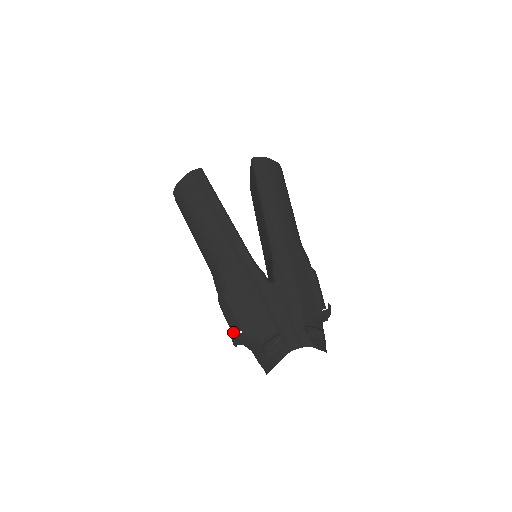
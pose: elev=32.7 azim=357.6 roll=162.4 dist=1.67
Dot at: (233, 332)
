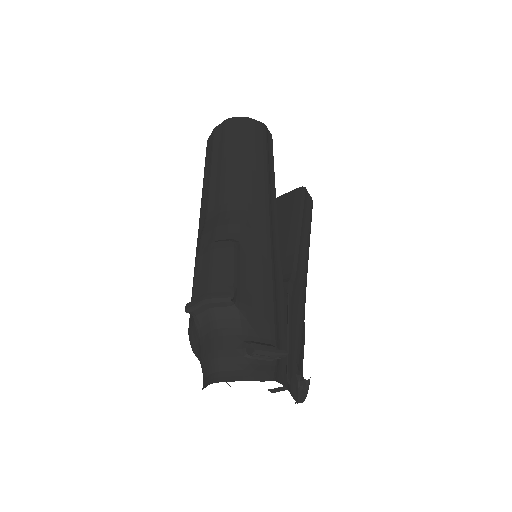
Dot at: (217, 291)
